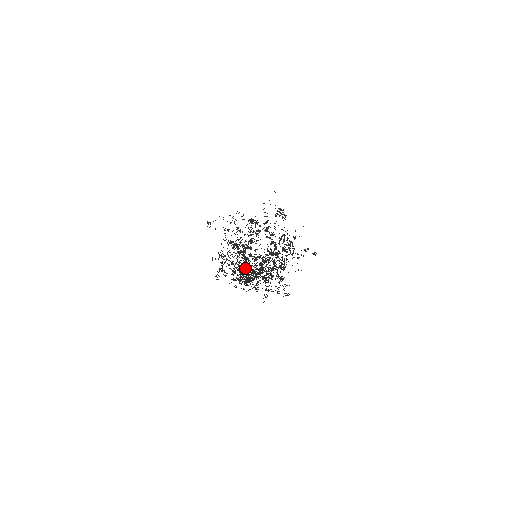
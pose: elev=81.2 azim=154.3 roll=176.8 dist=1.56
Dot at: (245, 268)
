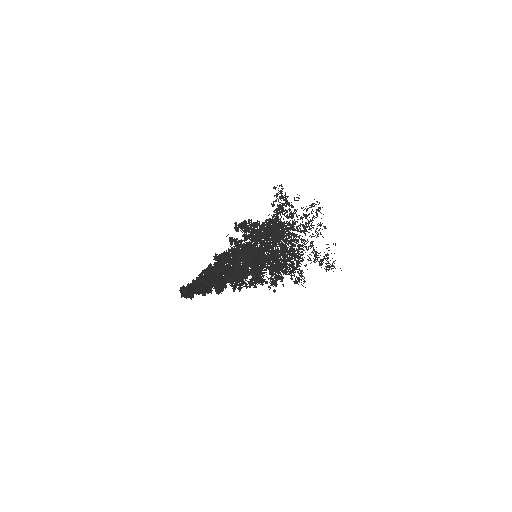
Dot at: occluded
